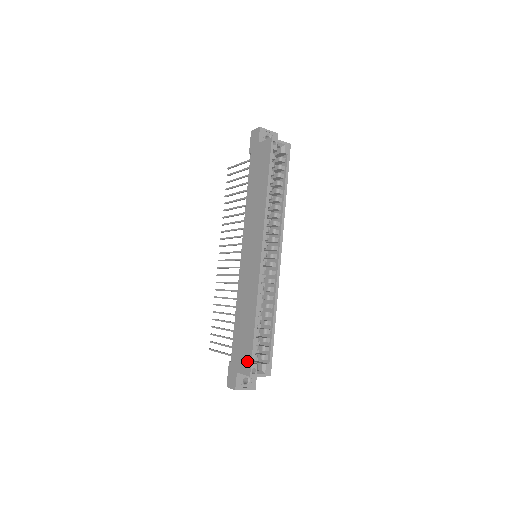
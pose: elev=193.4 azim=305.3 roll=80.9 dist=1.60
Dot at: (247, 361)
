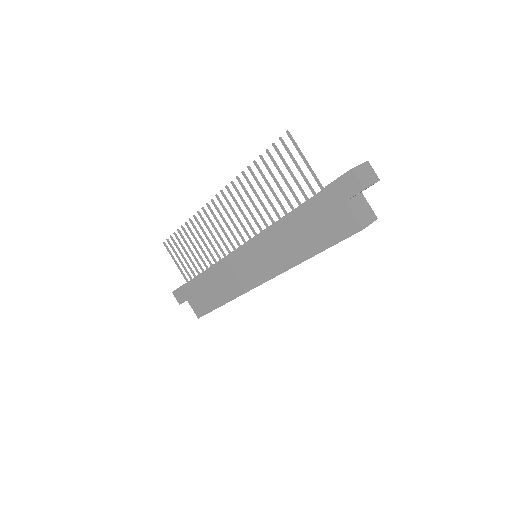
Dot at: (201, 310)
